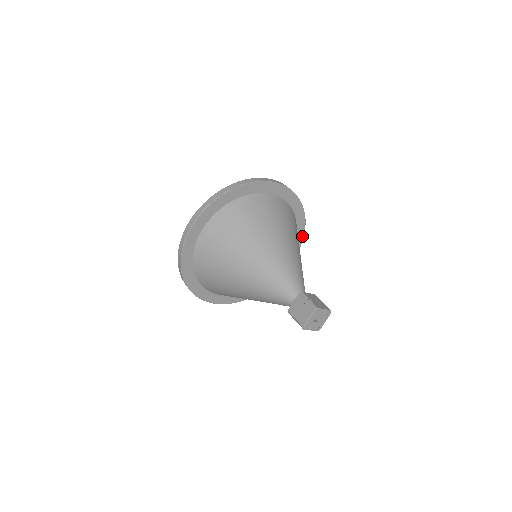
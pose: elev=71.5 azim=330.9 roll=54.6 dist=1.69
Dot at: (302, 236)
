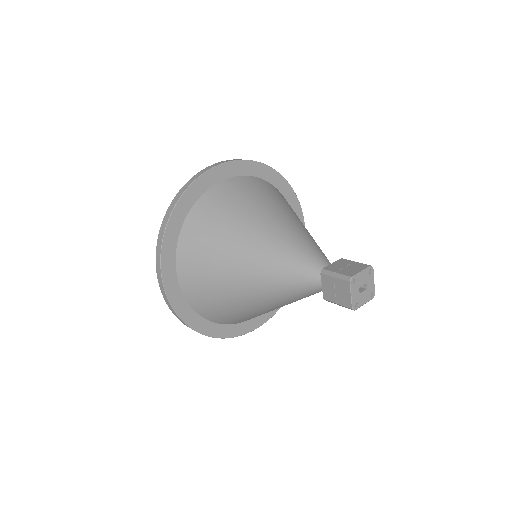
Dot at: (293, 194)
